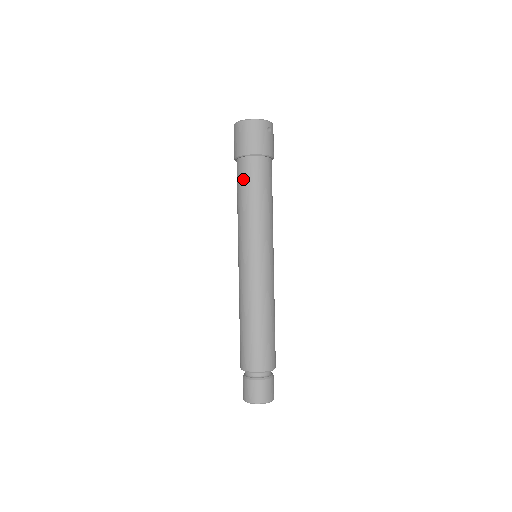
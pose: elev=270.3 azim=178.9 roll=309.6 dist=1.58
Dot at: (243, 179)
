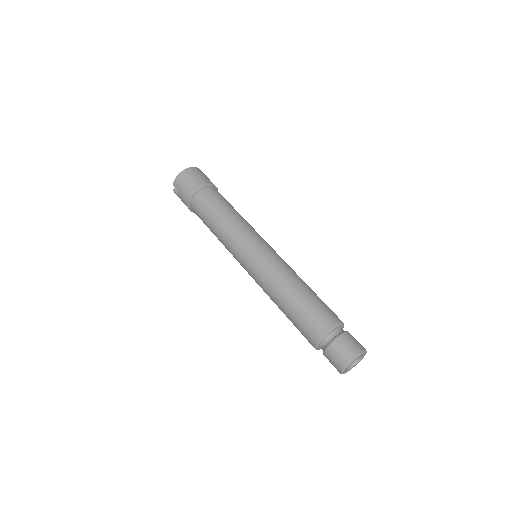
Dot at: (216, 199)
